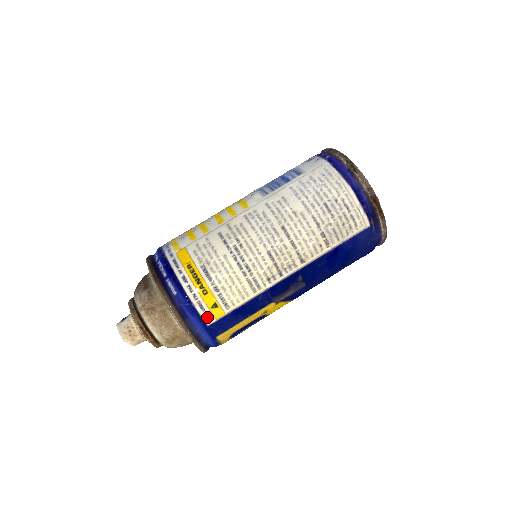
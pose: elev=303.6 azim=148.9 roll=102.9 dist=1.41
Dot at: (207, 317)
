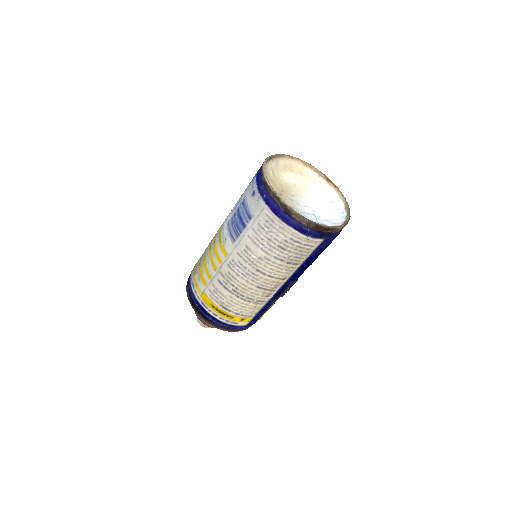
Dot at: (242, 324)
